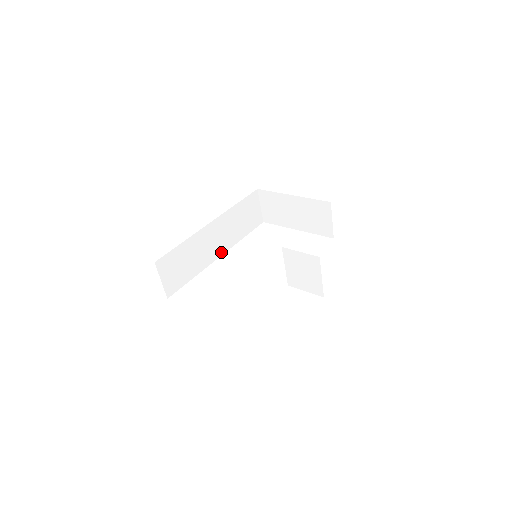
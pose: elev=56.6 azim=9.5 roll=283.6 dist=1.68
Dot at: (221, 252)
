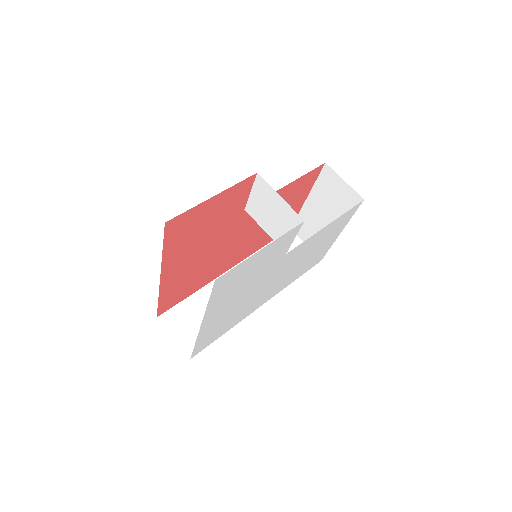
Dot at: occluded
